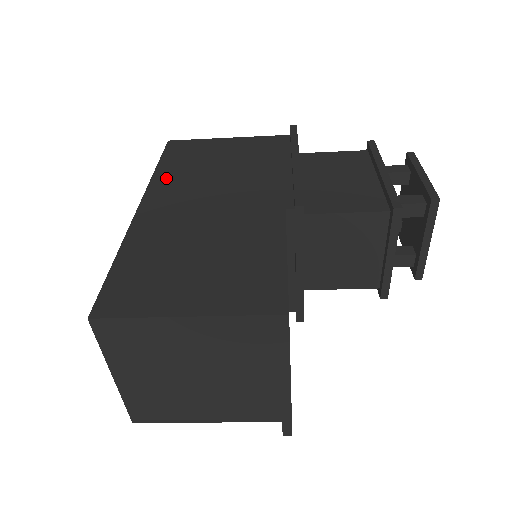
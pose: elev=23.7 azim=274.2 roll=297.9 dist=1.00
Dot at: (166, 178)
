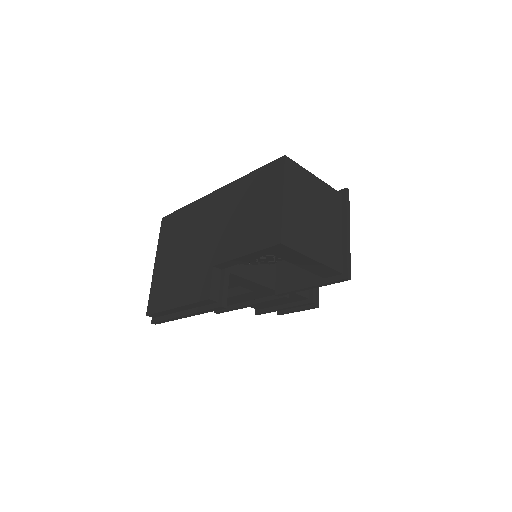
Dot at: occluded
